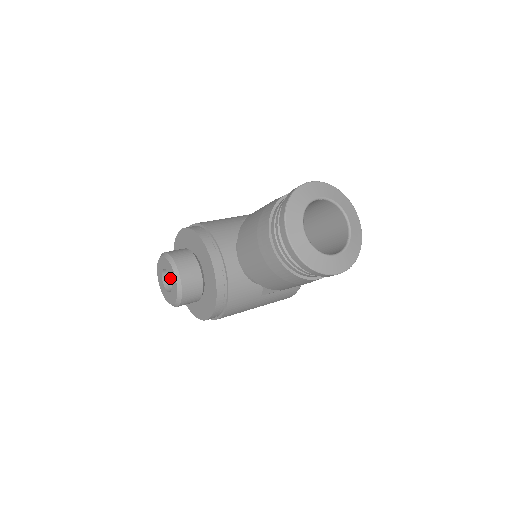
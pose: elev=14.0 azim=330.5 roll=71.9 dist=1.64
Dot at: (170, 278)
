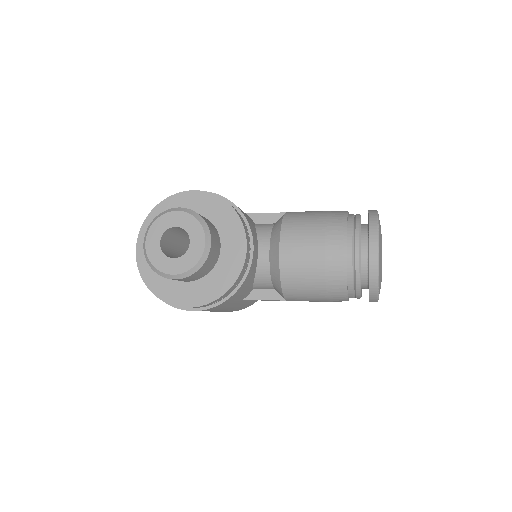
Dot at: (165, 241)
